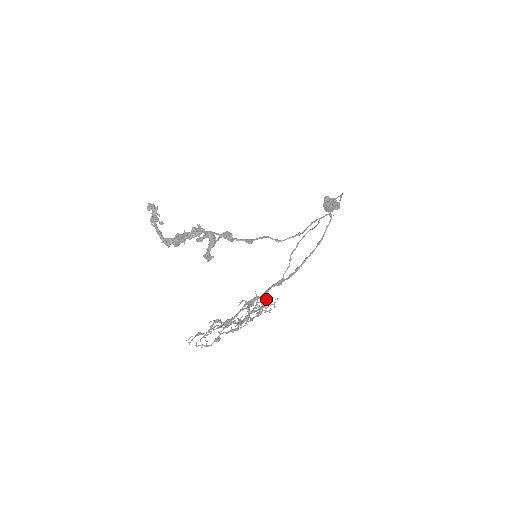
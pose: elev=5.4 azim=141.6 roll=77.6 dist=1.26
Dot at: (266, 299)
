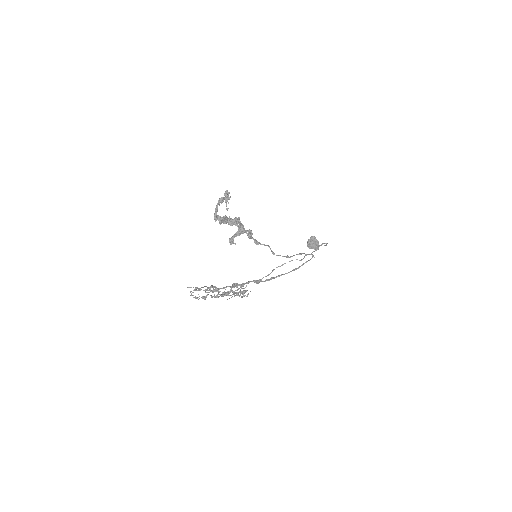
Dot at: occluded
